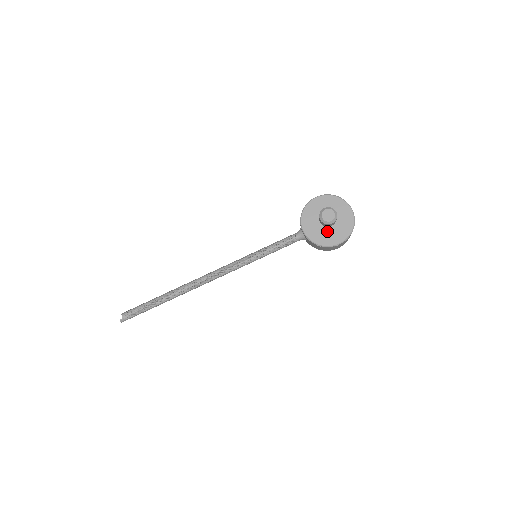
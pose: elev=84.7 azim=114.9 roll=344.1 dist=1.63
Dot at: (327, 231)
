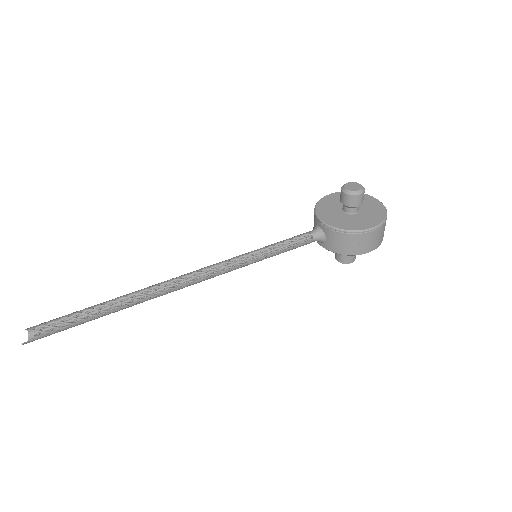
Dot at: (353, 218)
